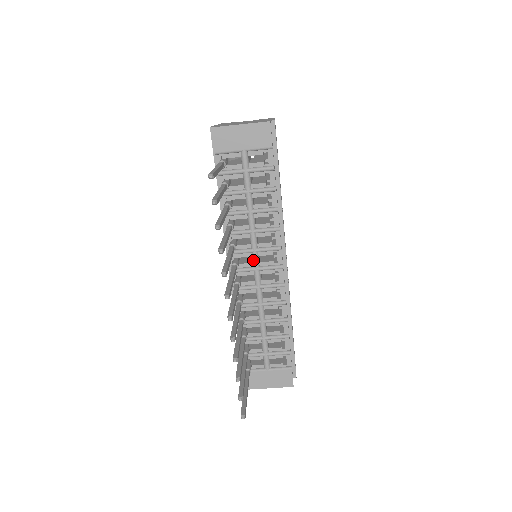
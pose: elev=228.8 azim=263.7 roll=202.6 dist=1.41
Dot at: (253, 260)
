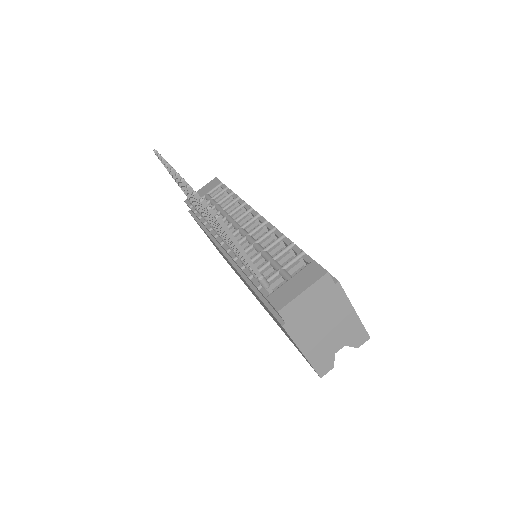
Dot at: (234, 227)
